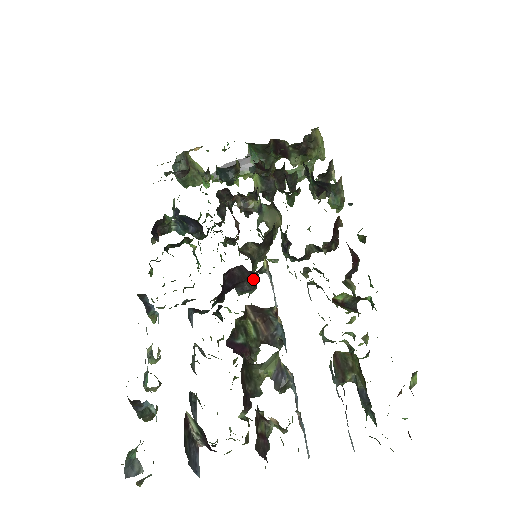
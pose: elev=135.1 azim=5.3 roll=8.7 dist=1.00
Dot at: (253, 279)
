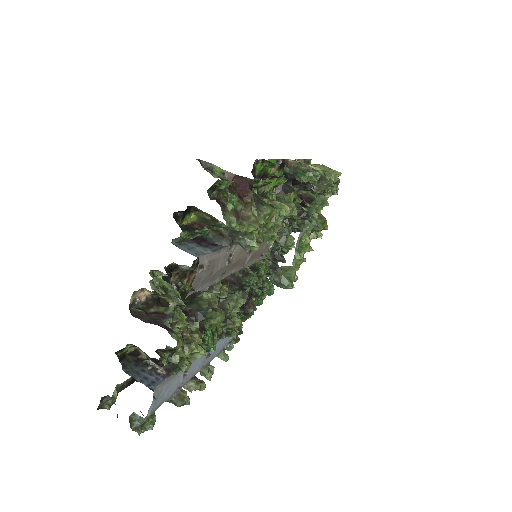
Dot at: occluded
